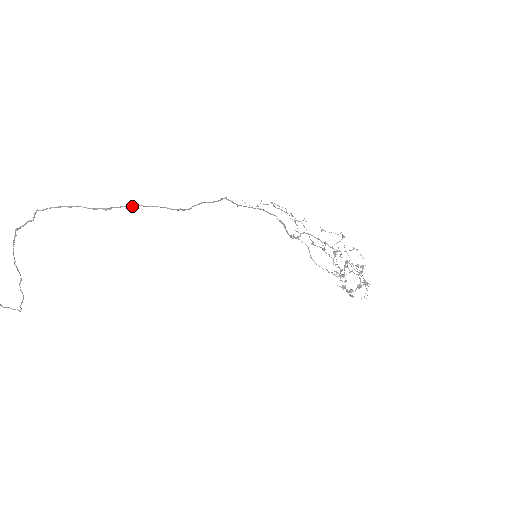
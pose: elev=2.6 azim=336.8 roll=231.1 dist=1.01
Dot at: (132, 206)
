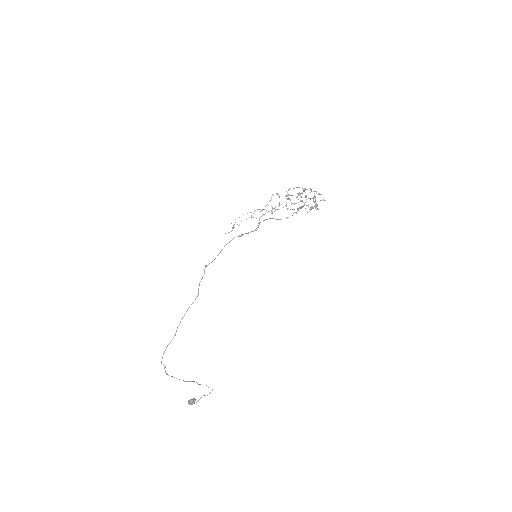
Dot at: (180, 322)
